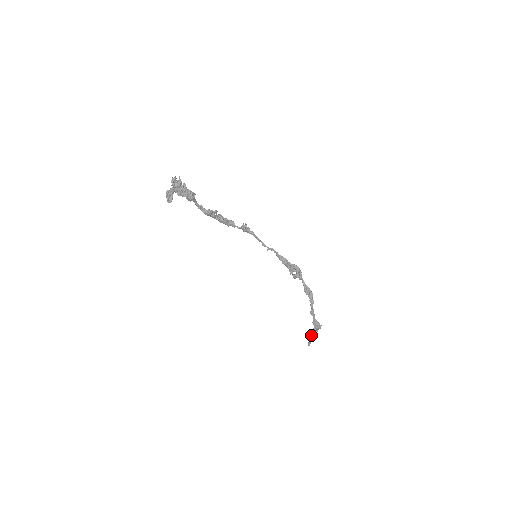
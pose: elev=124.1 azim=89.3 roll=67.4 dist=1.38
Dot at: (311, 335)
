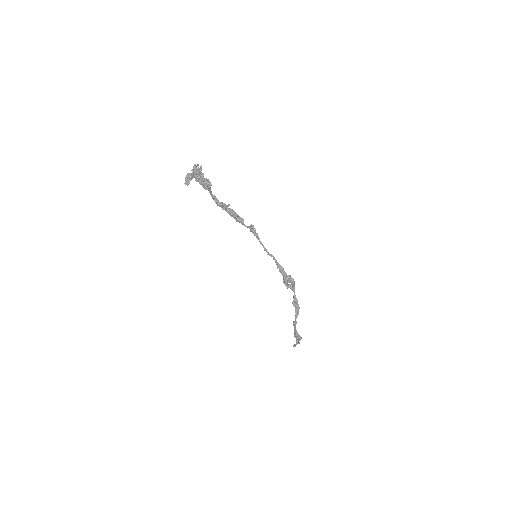
Dot at: (296, 340)
